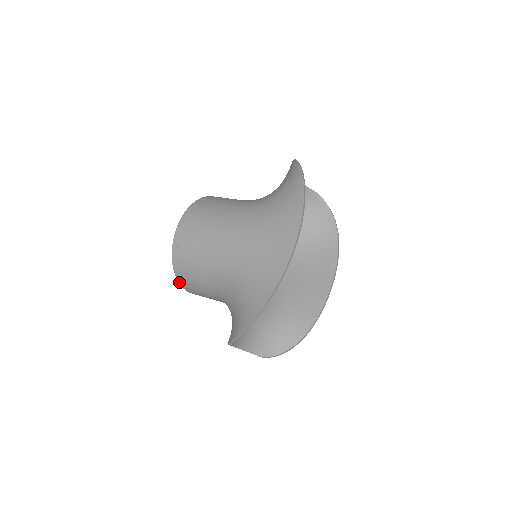
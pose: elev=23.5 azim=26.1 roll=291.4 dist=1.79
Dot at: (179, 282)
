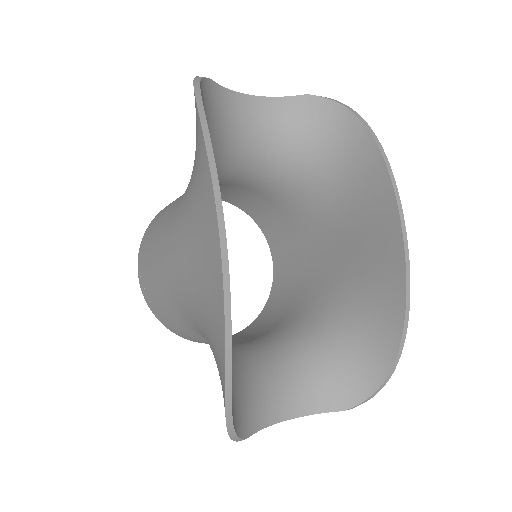
Dot at: occluded
